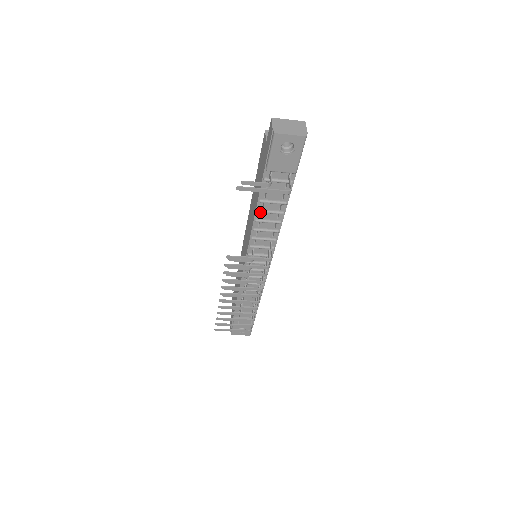
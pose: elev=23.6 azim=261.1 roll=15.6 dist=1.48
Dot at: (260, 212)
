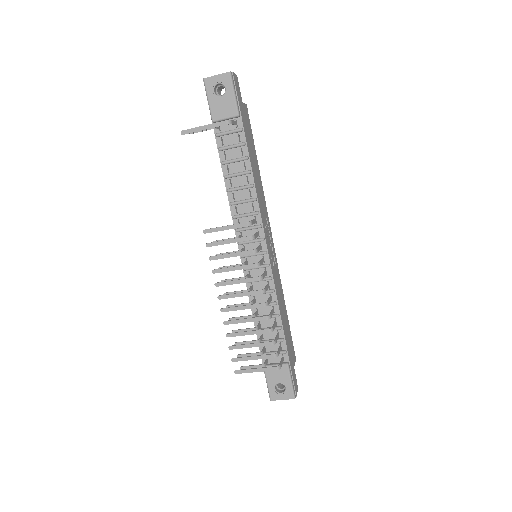
Dot at: (227, 177)
